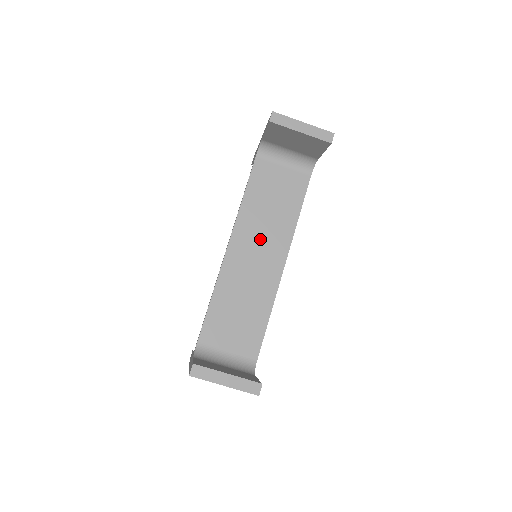
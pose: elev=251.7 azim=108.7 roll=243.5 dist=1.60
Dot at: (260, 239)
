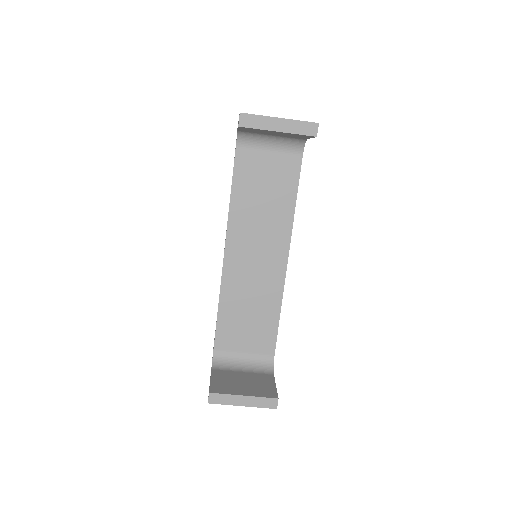
Dot at: (257, 239)
